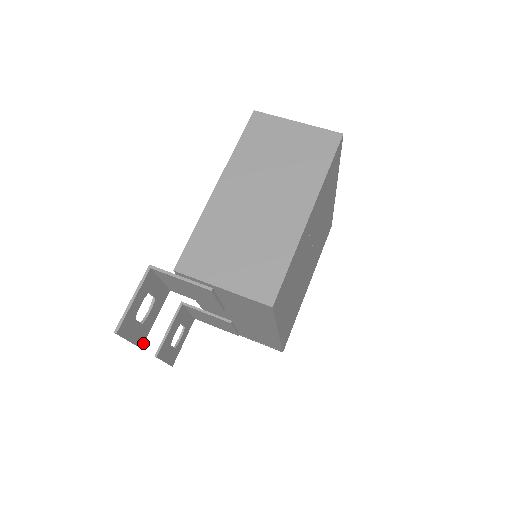
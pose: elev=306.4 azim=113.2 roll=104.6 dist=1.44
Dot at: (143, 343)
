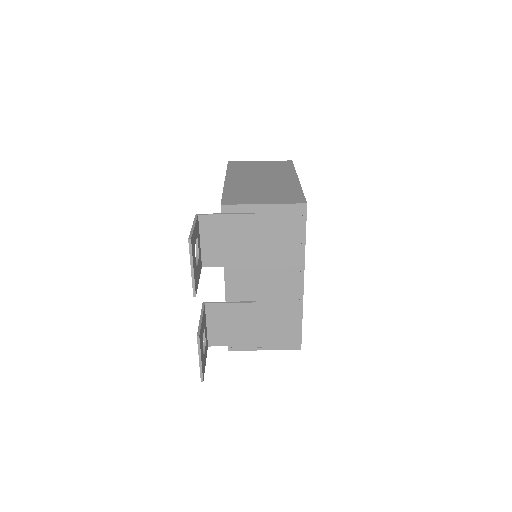
Dot at: (196, 293)
